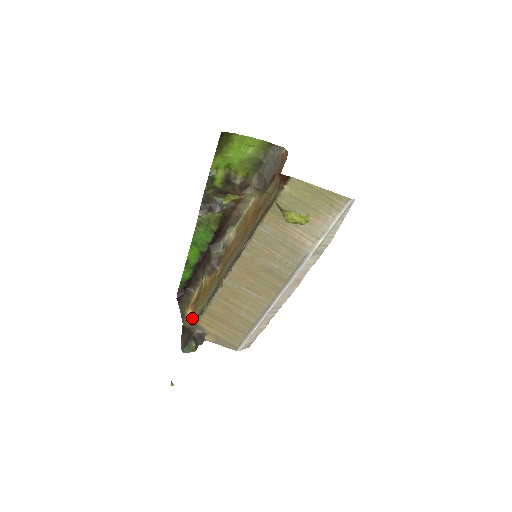
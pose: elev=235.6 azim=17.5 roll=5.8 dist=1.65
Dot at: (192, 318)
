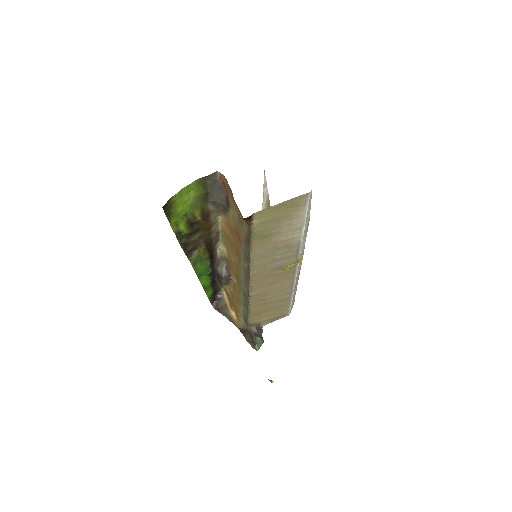
Dot at: (240, 319)
